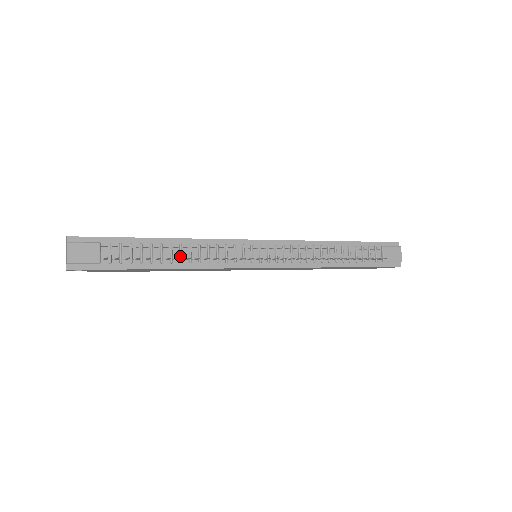
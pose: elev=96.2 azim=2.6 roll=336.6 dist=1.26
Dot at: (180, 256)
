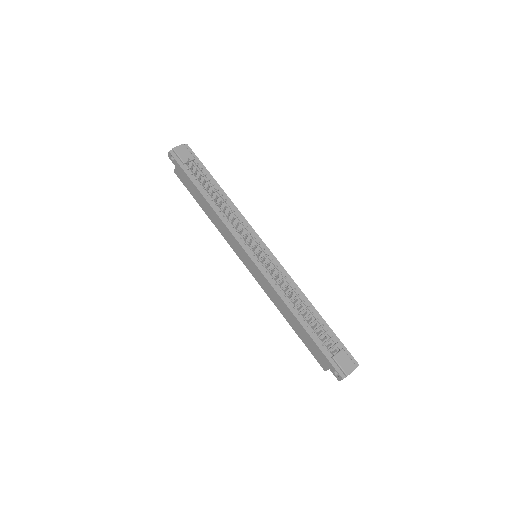
Dot at: (219, 202)
